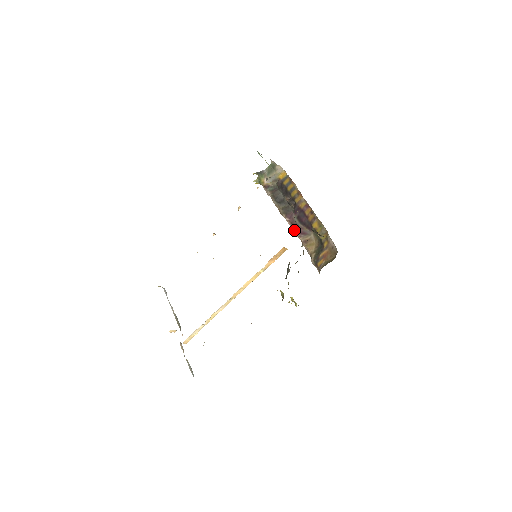
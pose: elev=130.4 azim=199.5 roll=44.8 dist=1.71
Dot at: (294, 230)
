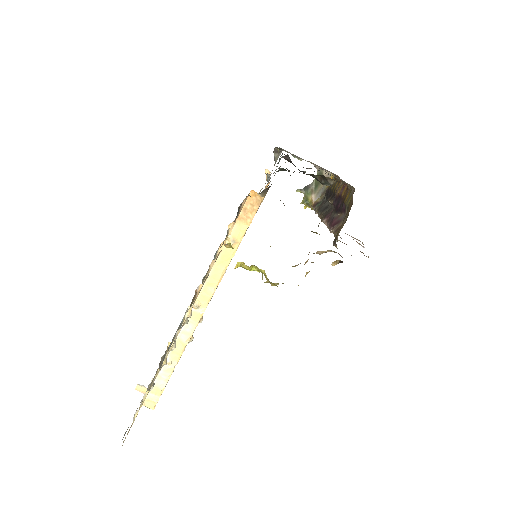
Dot at: (329, 227)
